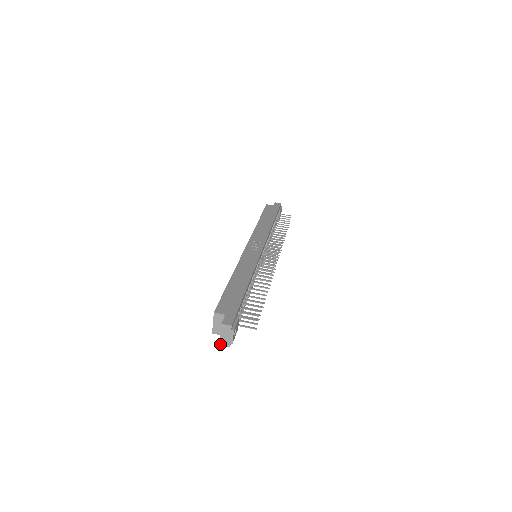
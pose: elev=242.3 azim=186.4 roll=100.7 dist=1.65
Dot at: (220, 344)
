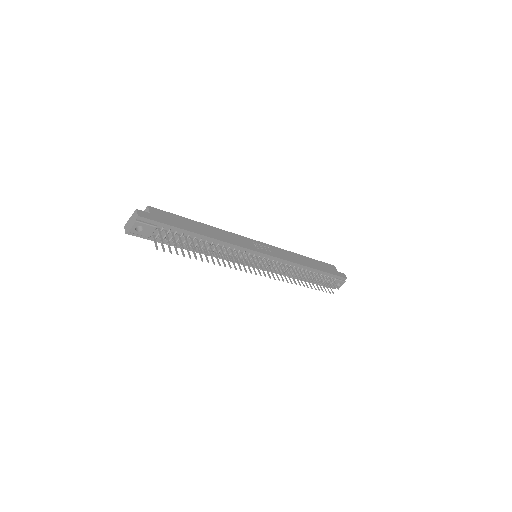
Dot at: (125, 226)
